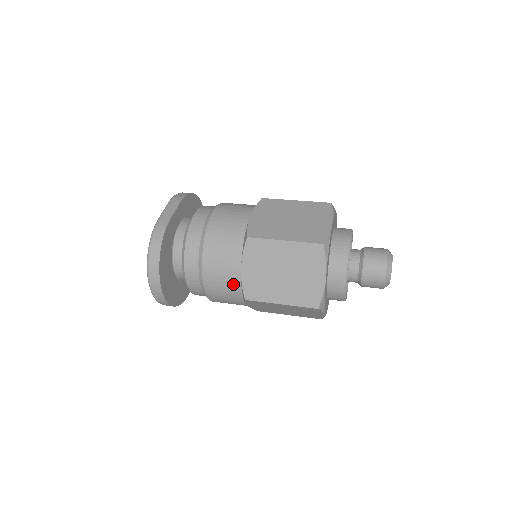
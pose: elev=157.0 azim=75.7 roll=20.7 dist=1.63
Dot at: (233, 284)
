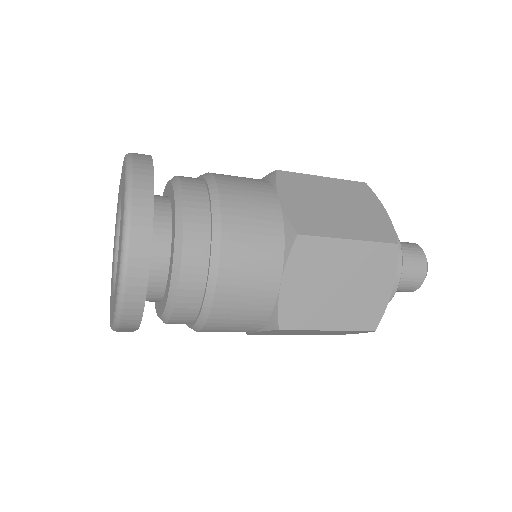
Dot at: (271, 220)
